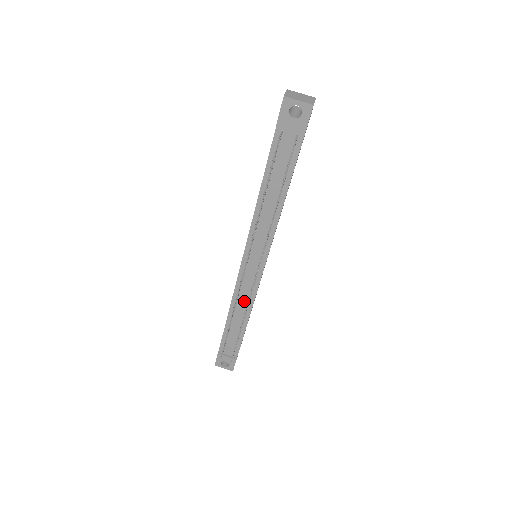
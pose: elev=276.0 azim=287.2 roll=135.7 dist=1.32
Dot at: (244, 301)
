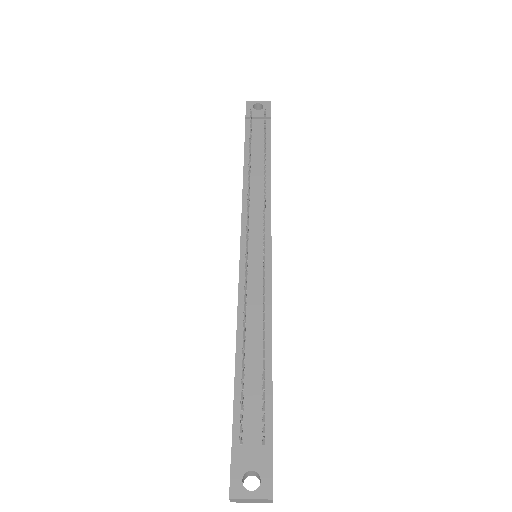
Dot at: (257, 305)
